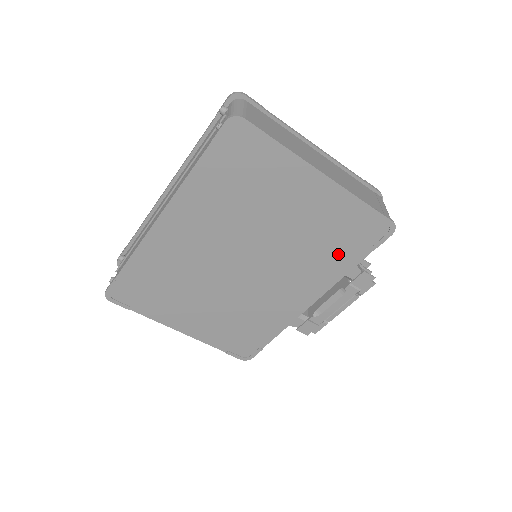
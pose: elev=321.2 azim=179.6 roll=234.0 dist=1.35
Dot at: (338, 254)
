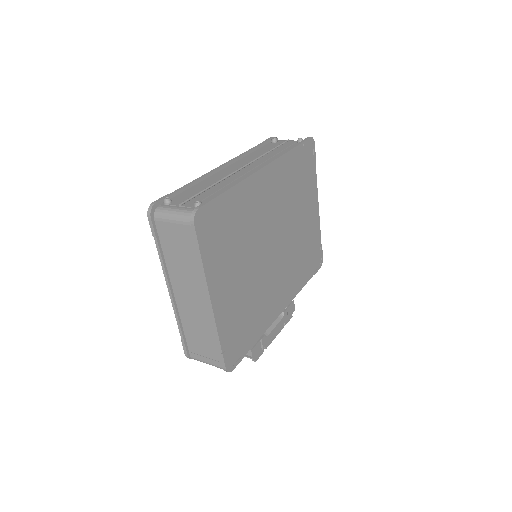
Dot at: (304, 269)
